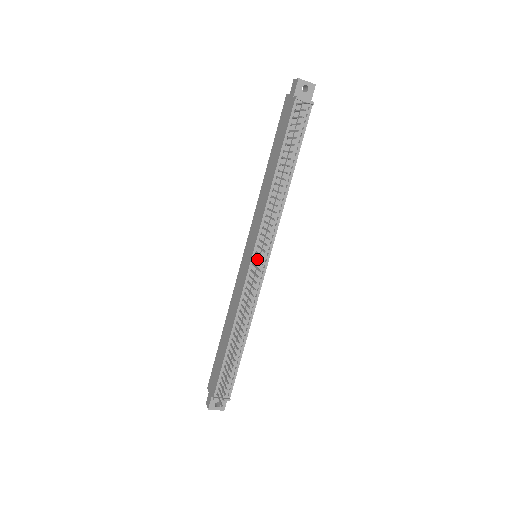
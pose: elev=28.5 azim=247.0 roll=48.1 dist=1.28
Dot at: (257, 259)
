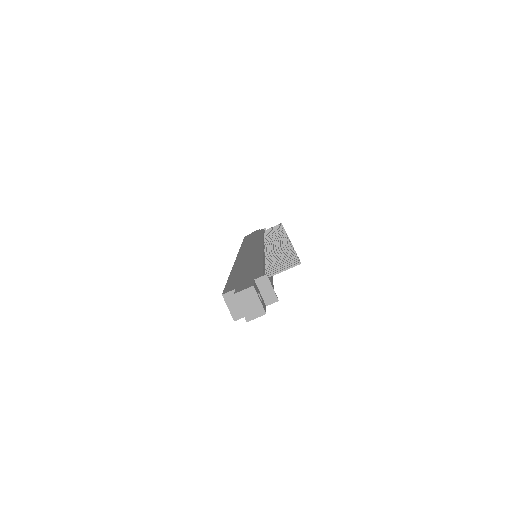
Dot at: occluded
